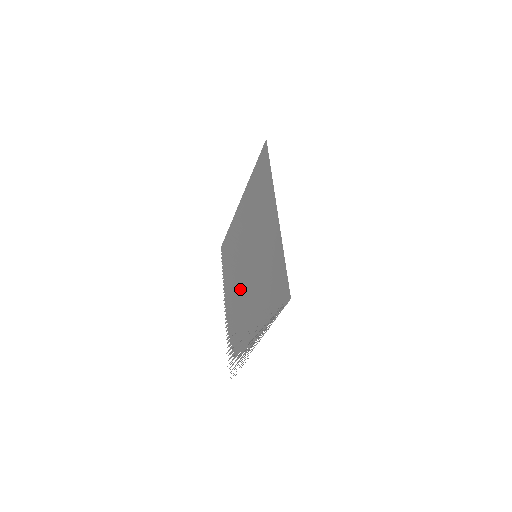
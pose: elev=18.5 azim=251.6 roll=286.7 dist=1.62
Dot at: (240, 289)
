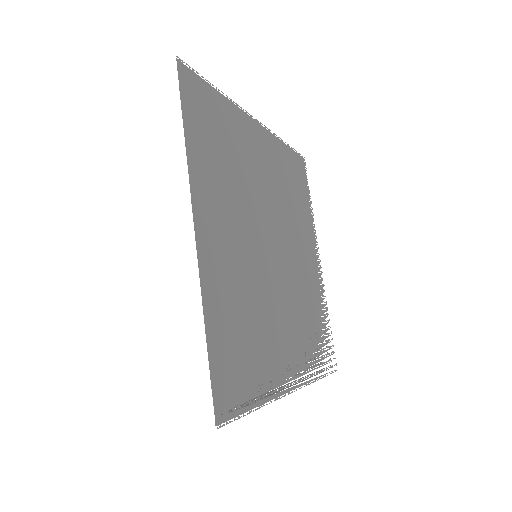
Dot at: occluded
